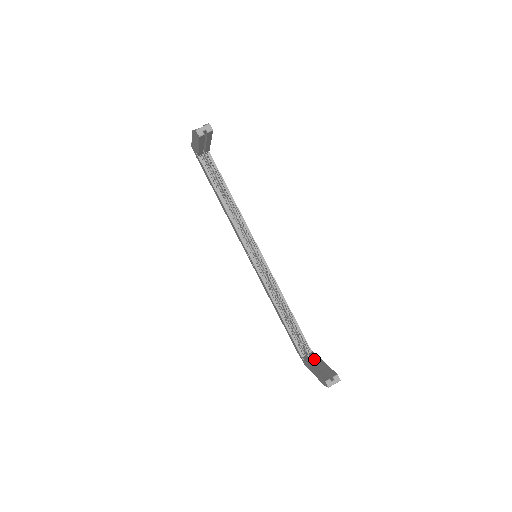
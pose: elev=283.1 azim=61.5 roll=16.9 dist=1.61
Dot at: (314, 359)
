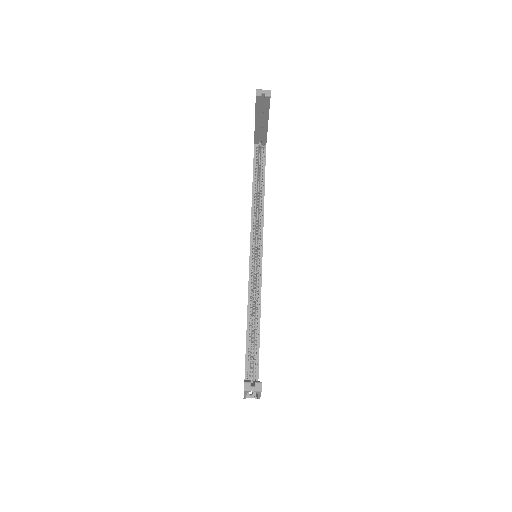
Dot at: occluded
